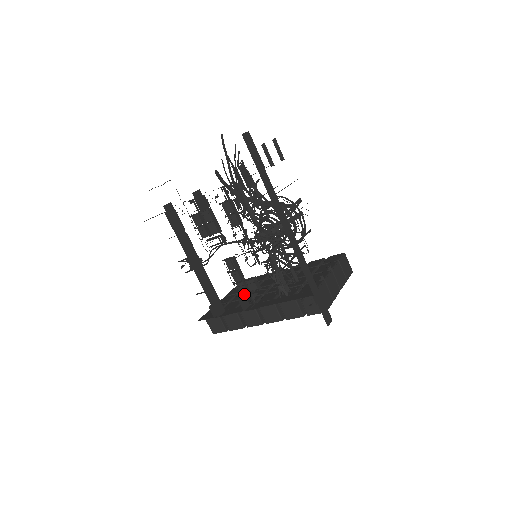
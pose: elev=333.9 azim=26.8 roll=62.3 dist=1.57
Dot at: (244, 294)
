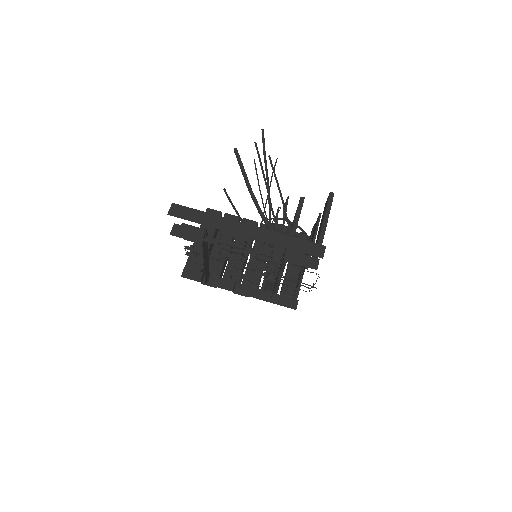
Dot at: occluded
